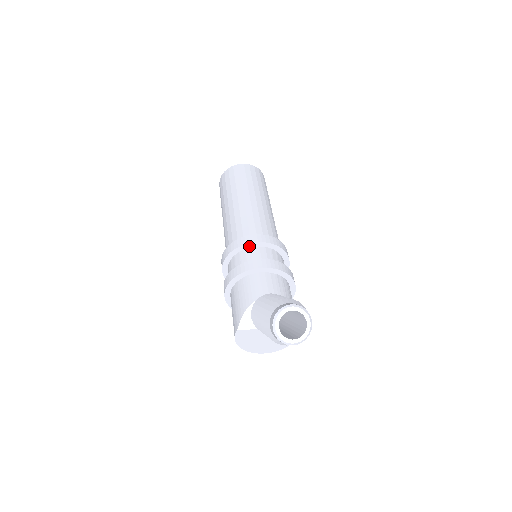
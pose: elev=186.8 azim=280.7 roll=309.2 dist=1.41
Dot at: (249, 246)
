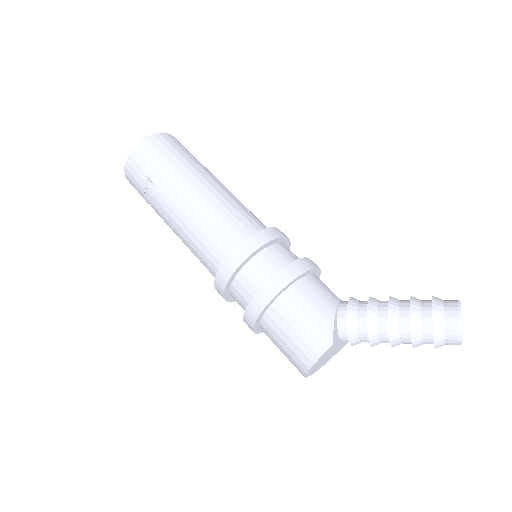
Dot at: (276, 241)
